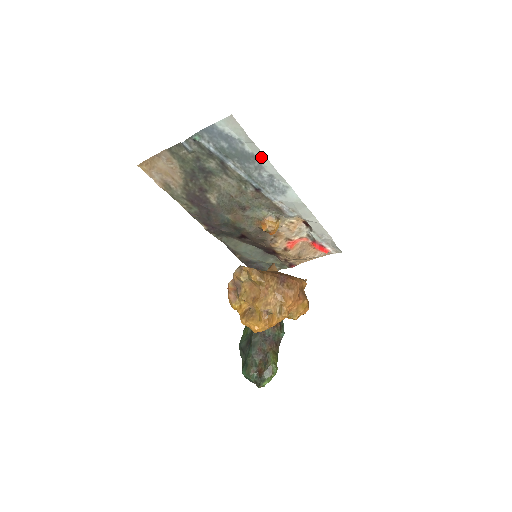
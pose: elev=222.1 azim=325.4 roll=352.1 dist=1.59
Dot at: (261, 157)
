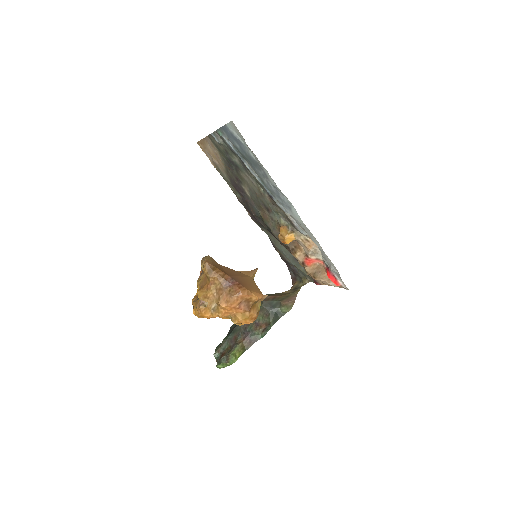
Dot at: (263, 167)
